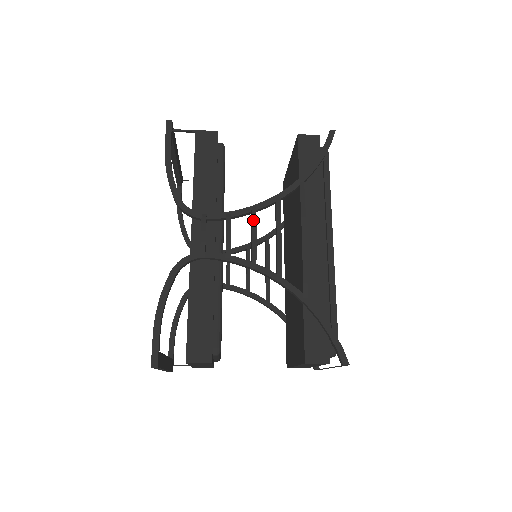
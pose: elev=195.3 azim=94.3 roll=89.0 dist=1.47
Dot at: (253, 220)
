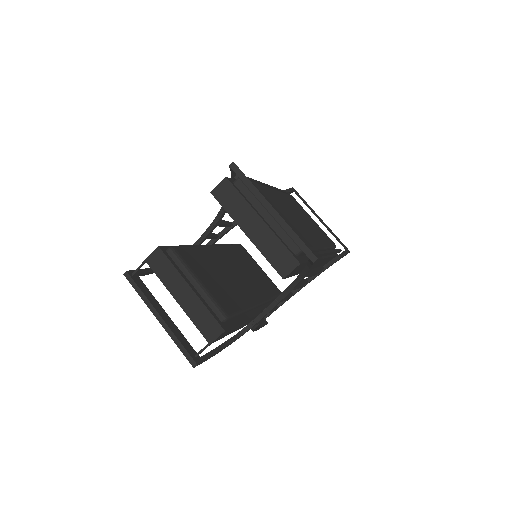
Dot at: occluded
